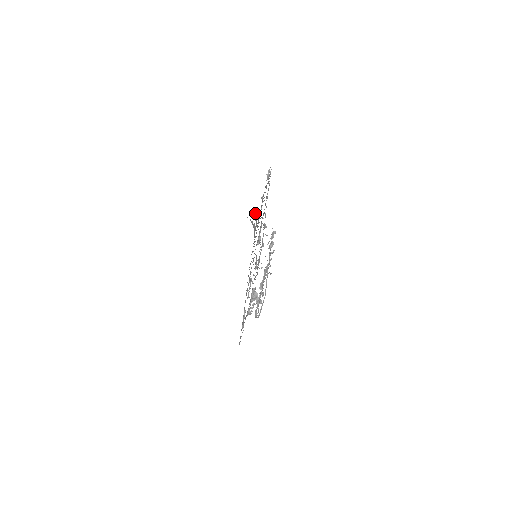
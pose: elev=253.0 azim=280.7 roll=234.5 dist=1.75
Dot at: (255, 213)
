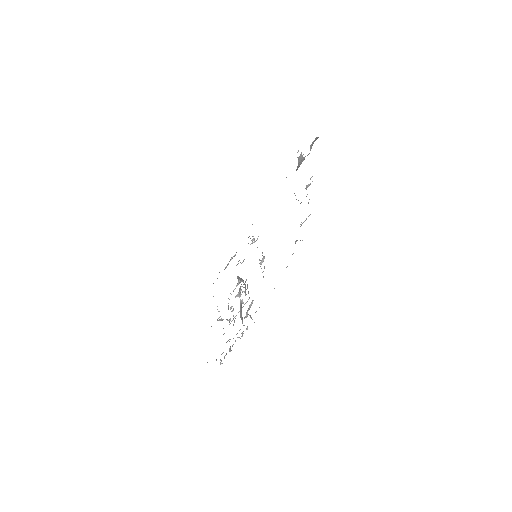
Dot at: (317, 137)
